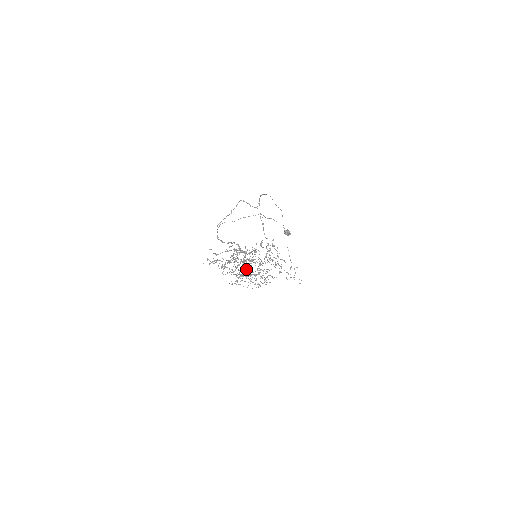
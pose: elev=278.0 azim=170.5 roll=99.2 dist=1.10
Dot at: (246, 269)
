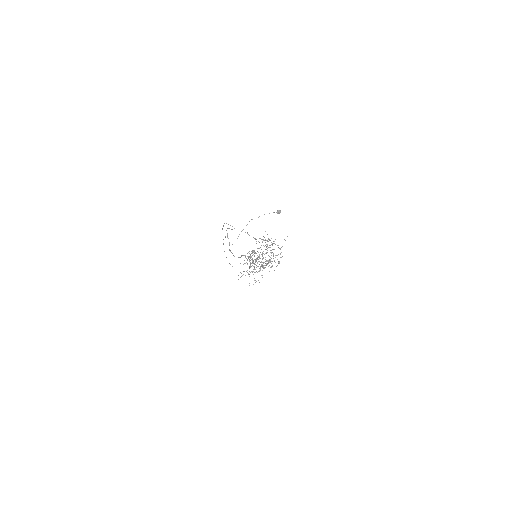
Dot at: occluded
